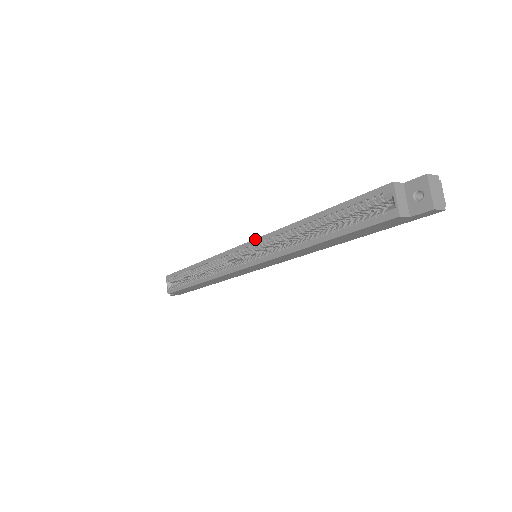
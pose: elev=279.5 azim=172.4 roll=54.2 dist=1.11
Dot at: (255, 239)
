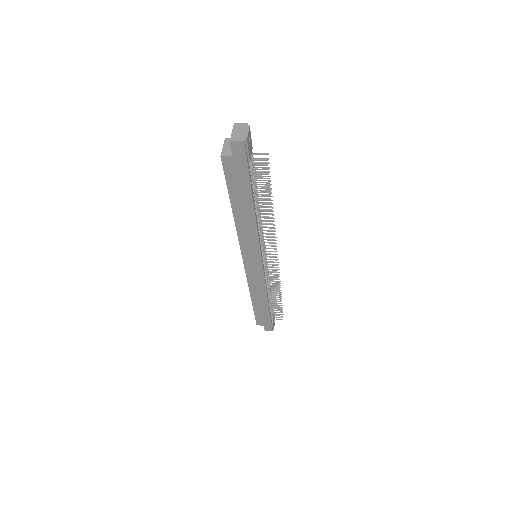
Dot at: occluded
